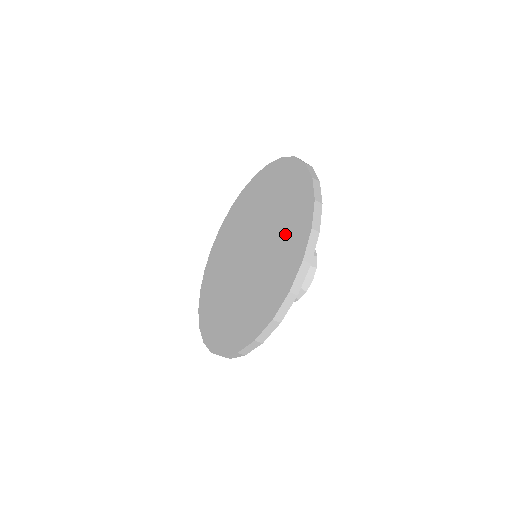
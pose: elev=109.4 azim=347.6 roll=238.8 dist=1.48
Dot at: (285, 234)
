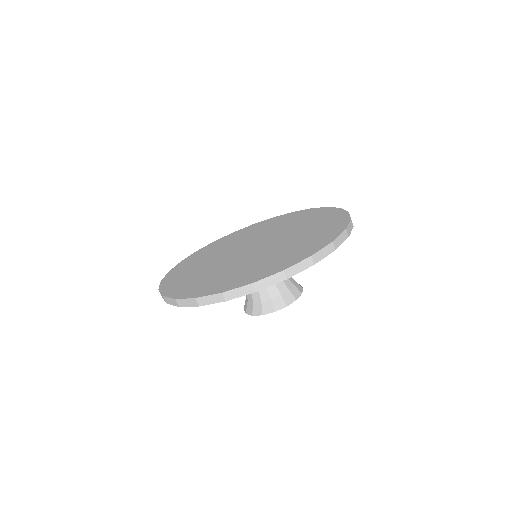
Dot at: (312, 224)
